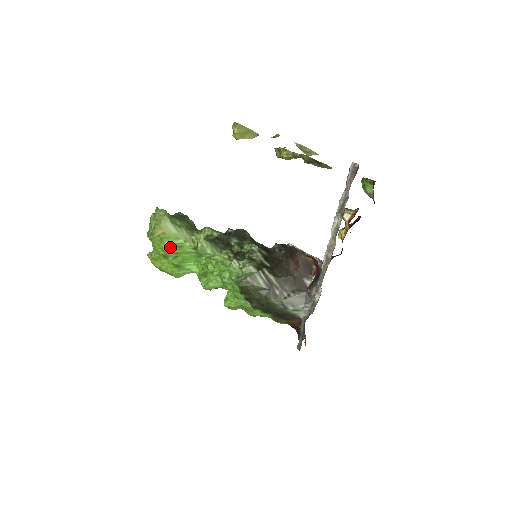
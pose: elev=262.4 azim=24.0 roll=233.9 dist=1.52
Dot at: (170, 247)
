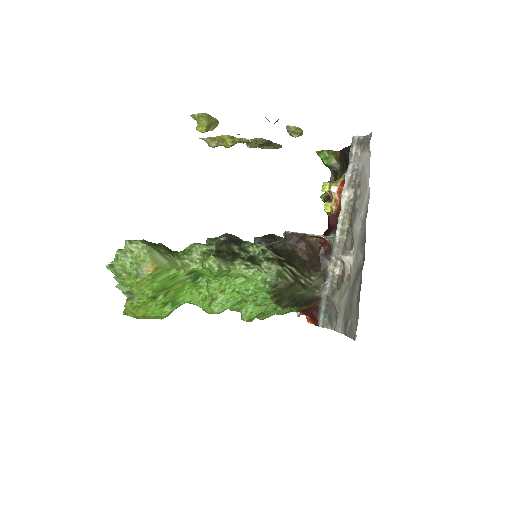
Dot at: (162, 283)
